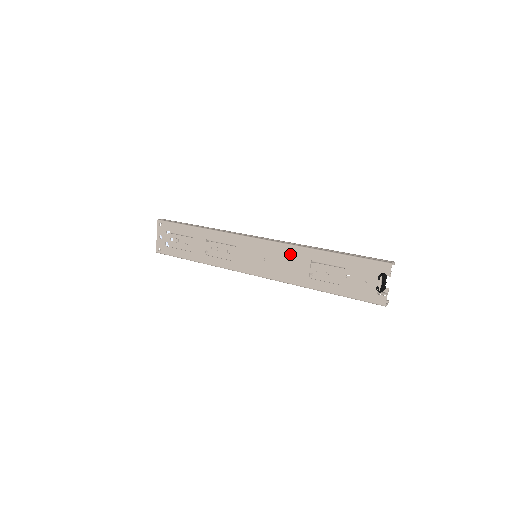
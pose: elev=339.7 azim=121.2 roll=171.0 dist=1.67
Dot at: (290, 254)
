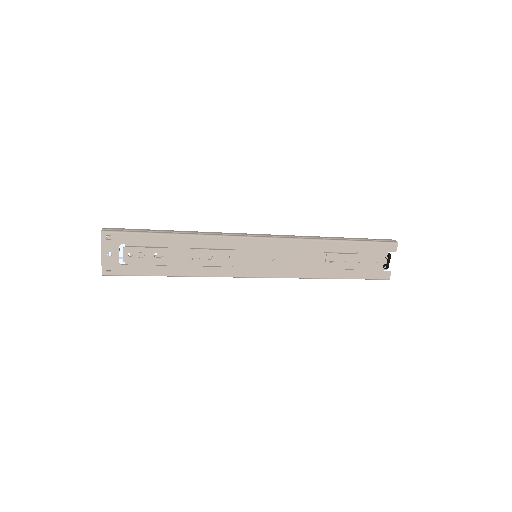
Dot at: (302, 249)
